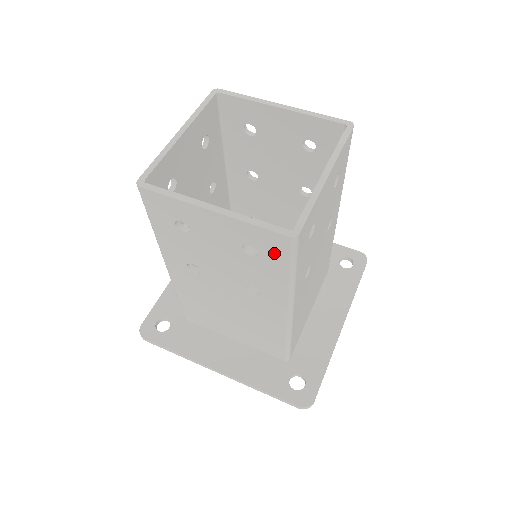
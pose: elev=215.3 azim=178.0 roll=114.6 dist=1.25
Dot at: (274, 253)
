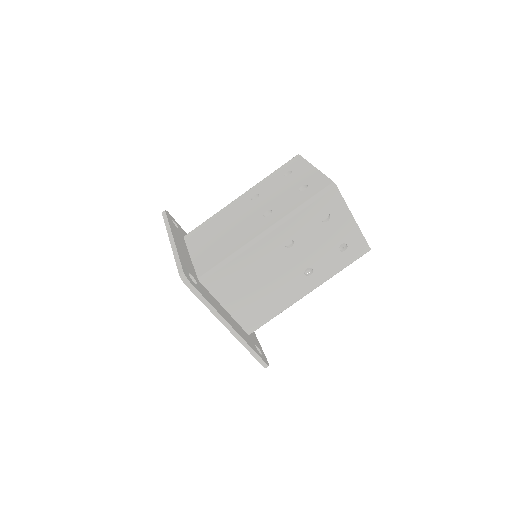
Dot at: (314, 190)
